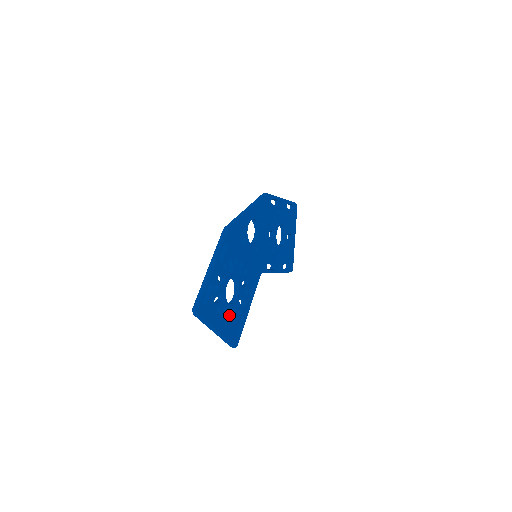
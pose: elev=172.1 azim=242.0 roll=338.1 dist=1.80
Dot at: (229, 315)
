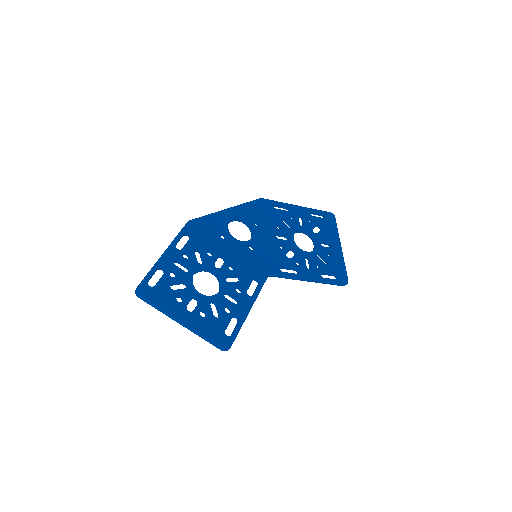
Dot at: (204, 307)
